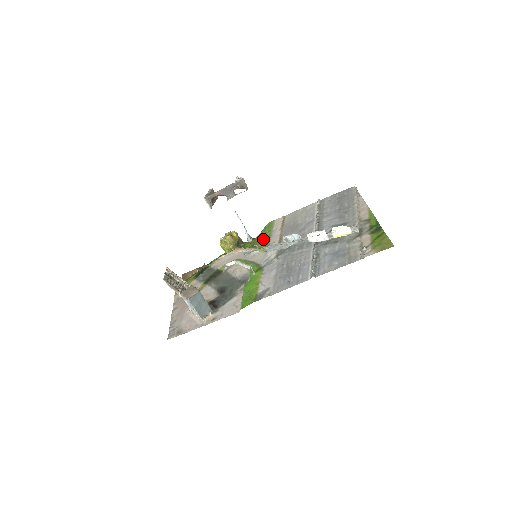
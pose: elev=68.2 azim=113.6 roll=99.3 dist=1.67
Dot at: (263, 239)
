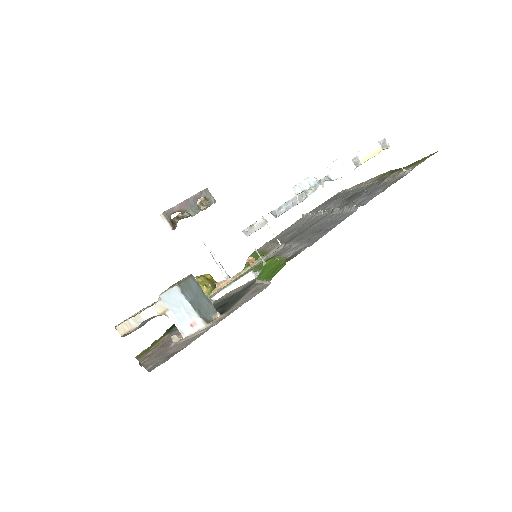
Dot at: occluded
